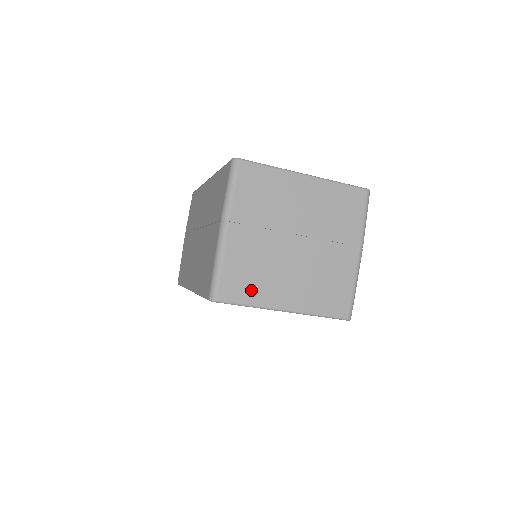
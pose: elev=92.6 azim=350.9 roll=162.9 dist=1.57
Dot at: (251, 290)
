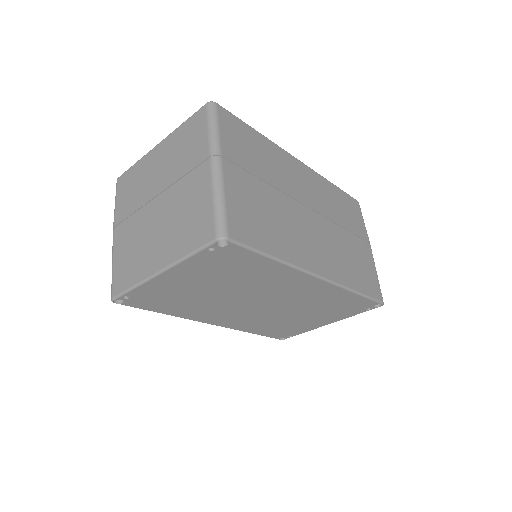
Dot at: (132, 272)
